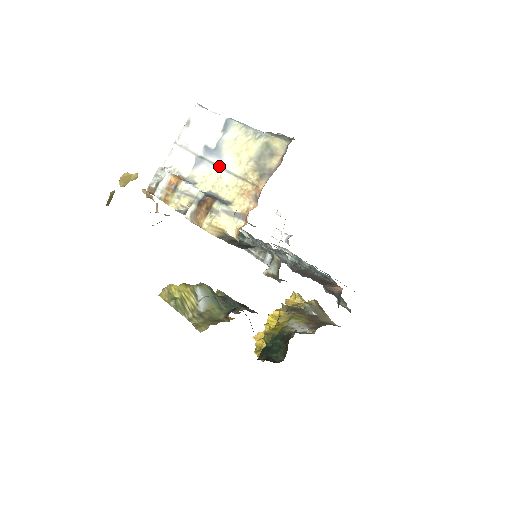
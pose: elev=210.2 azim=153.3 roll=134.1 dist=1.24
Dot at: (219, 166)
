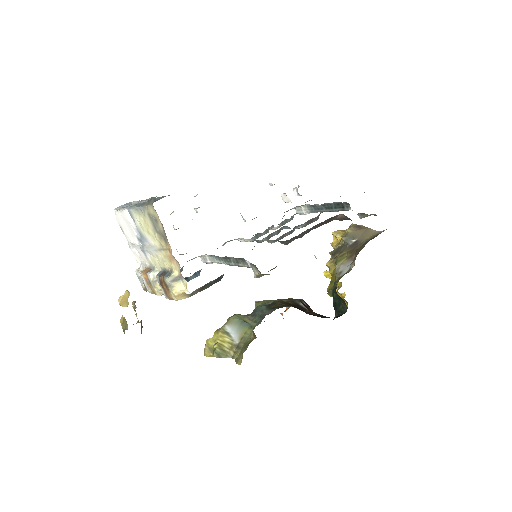
Dot at: (150, 248)
